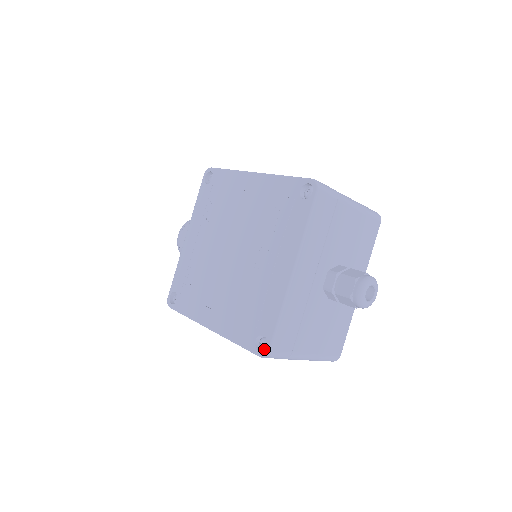
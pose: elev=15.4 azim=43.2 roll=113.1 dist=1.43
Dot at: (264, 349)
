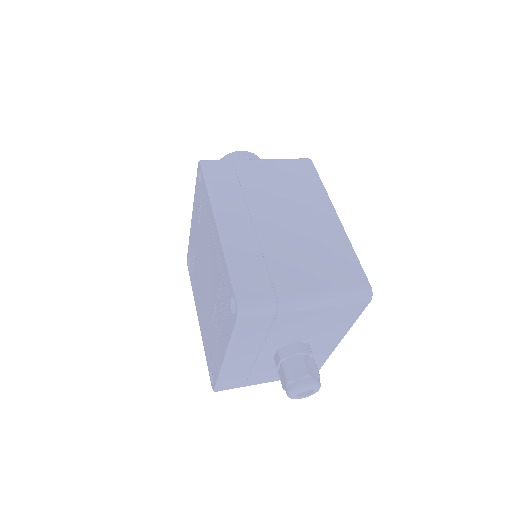
Dot at: occluded
